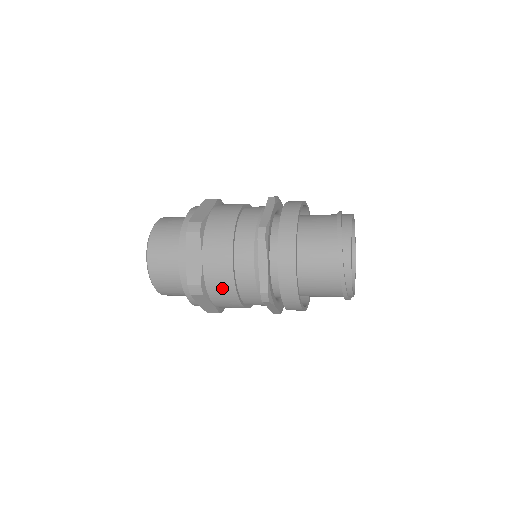
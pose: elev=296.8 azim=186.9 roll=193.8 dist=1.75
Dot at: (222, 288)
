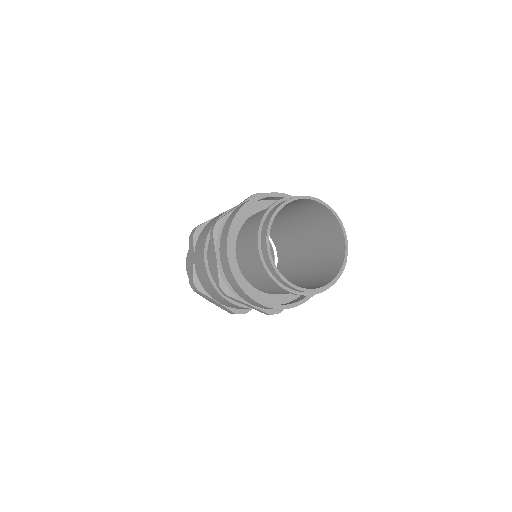
Dot at: occluded
